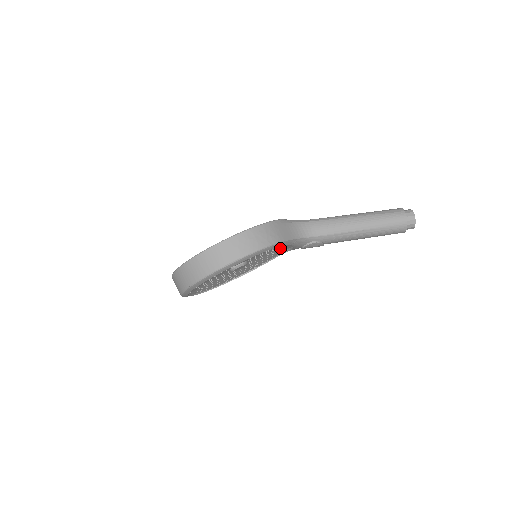
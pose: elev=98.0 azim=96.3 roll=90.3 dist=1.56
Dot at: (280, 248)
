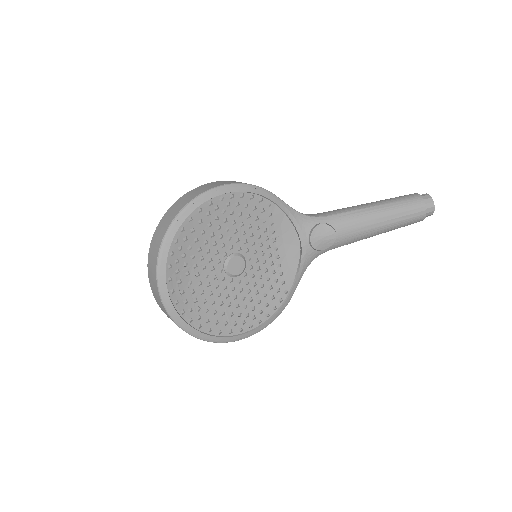
Dot at: (286, 255)
